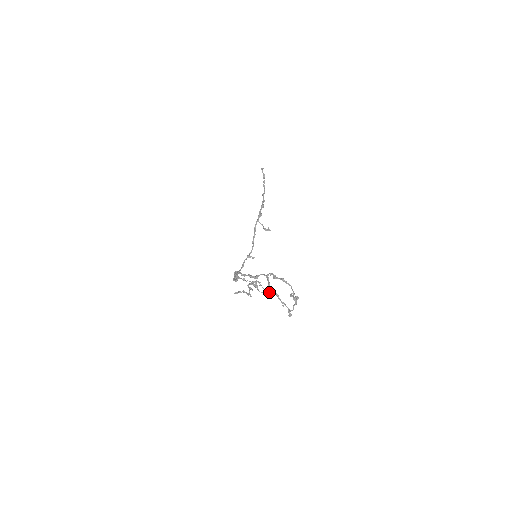
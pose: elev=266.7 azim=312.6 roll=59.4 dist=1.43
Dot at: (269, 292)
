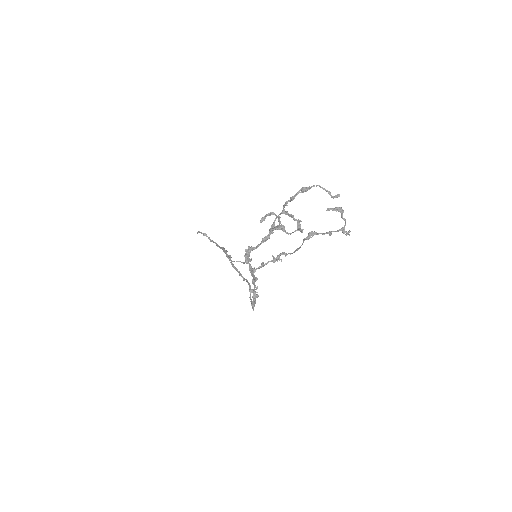
Dot at: (302, 244)
